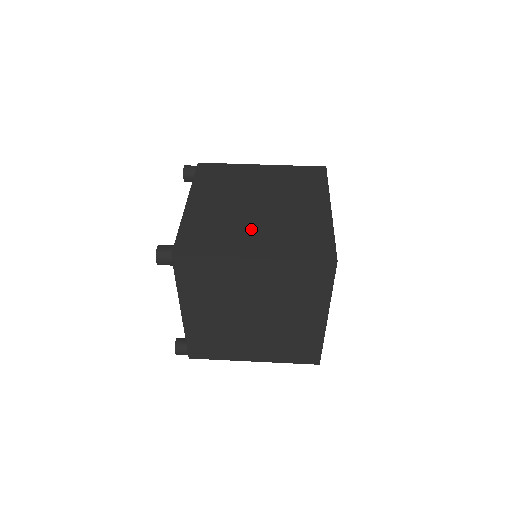
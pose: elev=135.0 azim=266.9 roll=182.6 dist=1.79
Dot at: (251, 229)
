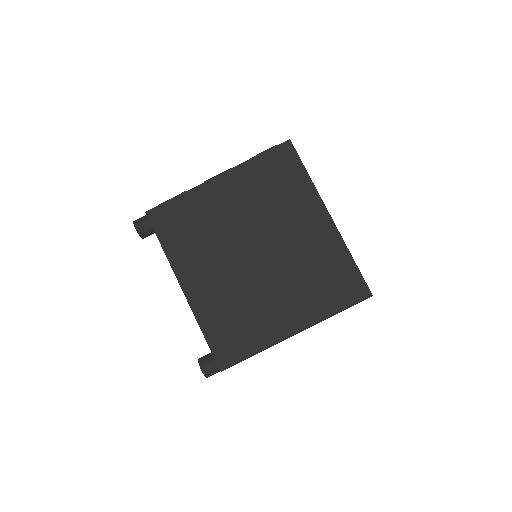
Dot at: (271, 295)
